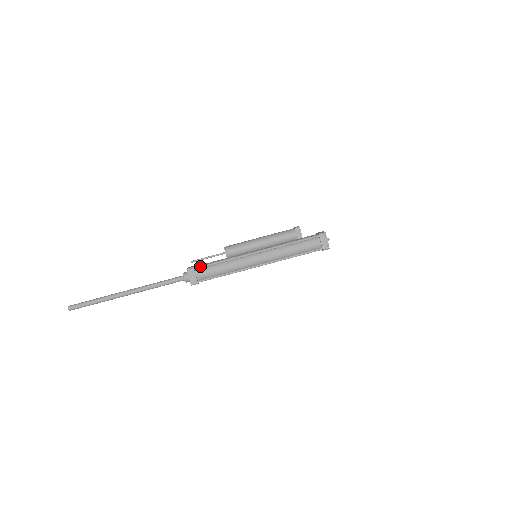
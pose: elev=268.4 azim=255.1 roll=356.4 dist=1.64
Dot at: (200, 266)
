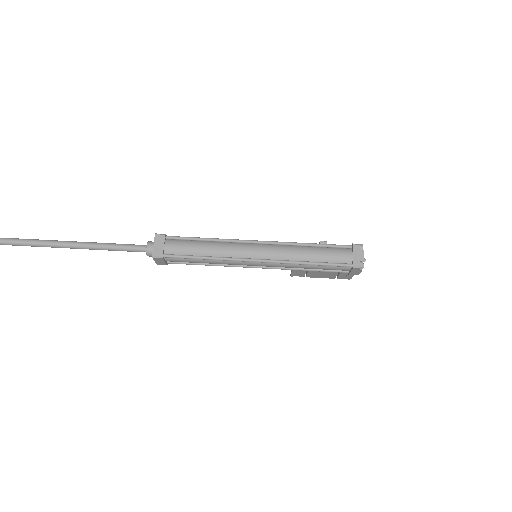
Dot at: (175, 236)
